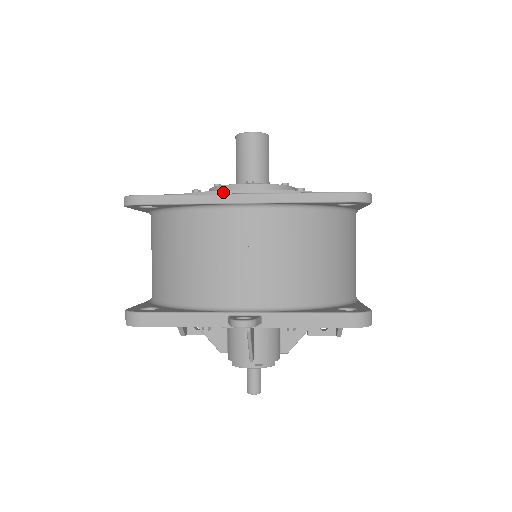
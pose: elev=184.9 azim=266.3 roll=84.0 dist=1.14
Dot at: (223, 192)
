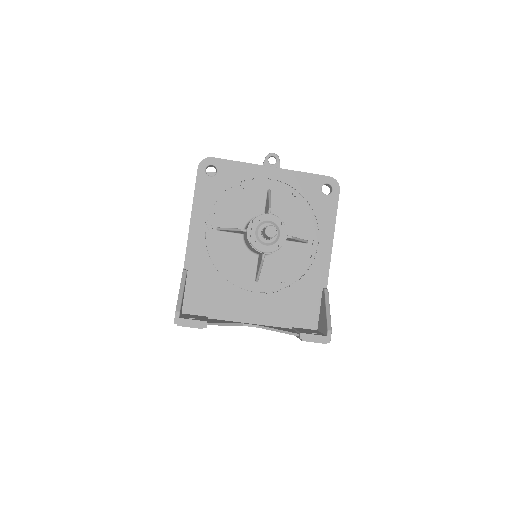
Dot at: occluded
